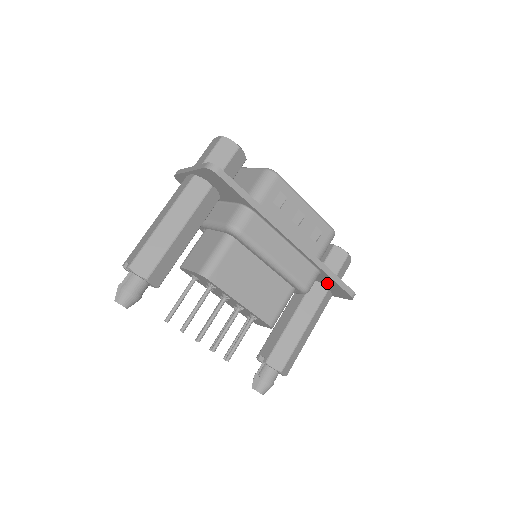
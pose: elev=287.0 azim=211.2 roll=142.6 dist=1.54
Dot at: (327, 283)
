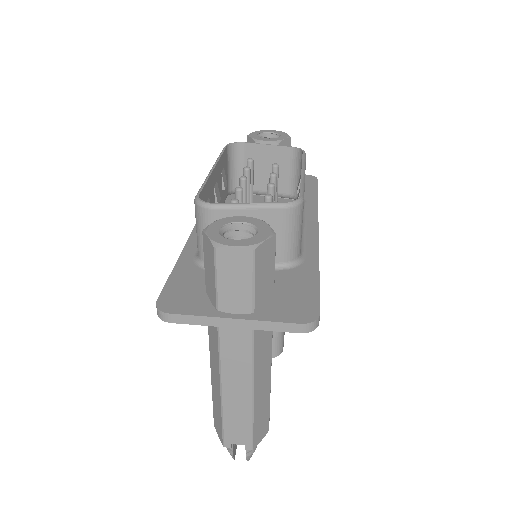
Dot at: occluded
